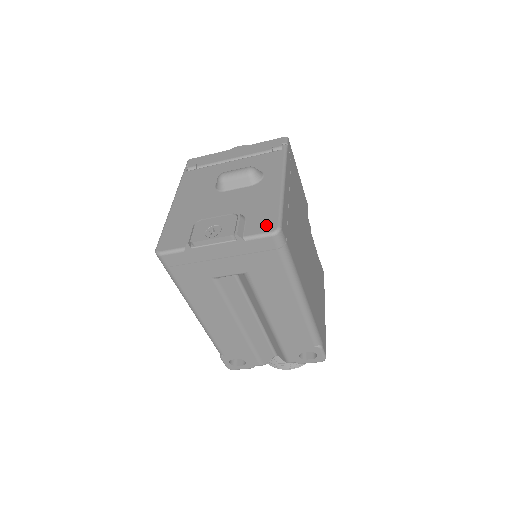
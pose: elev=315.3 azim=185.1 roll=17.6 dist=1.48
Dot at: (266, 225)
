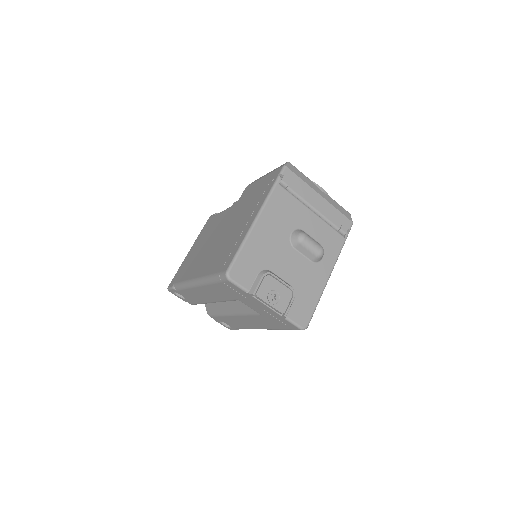
Dot at: (302, 318)
